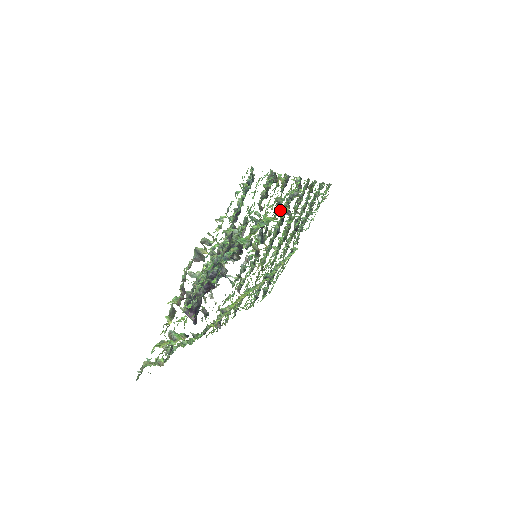
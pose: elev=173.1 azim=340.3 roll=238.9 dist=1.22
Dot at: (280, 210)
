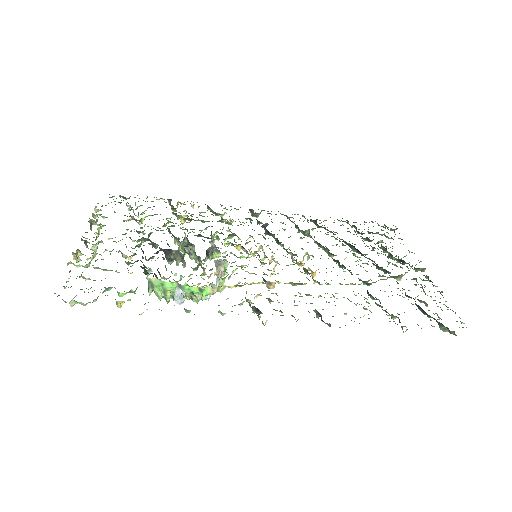
Dot at: (265, 234)
